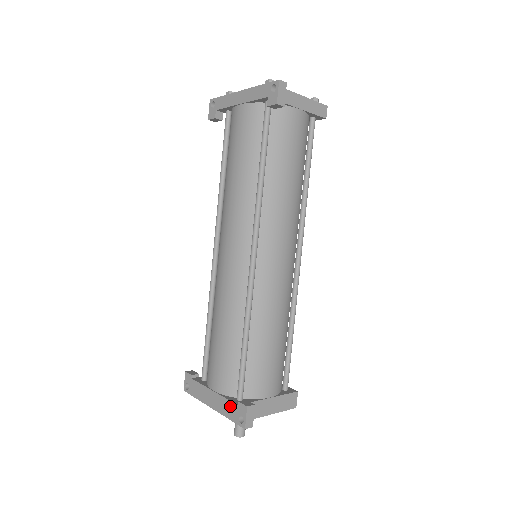
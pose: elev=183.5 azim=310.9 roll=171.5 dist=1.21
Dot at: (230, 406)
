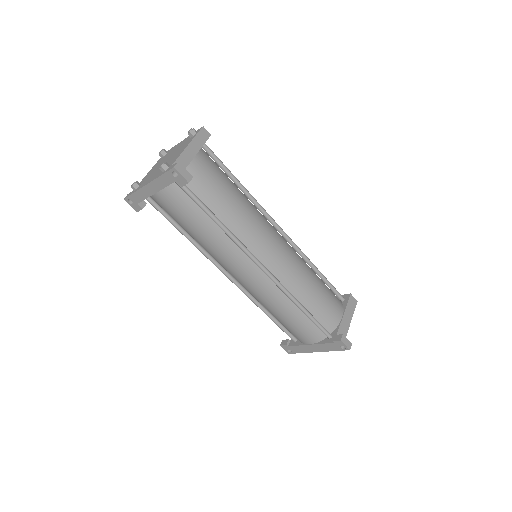
Dot at: (329, 346)
